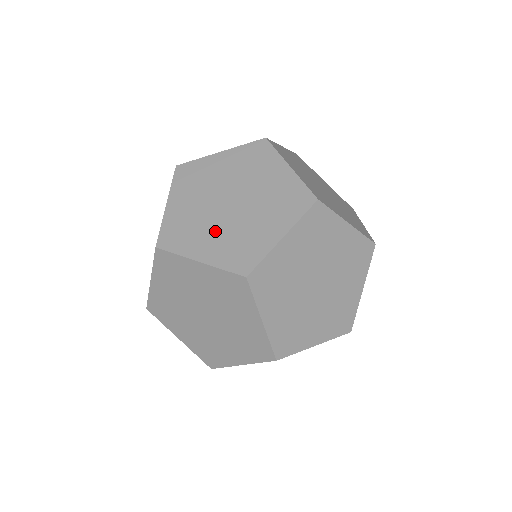
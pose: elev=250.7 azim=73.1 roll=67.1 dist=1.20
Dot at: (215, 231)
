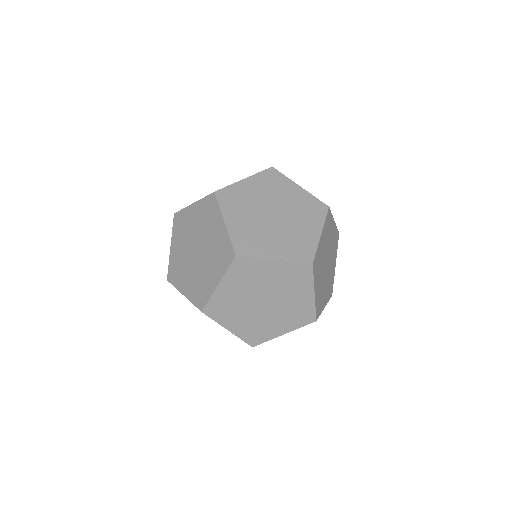
Dot at: (250, 218)
